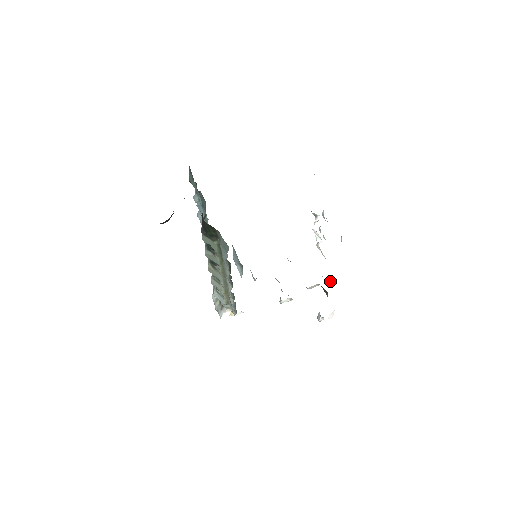
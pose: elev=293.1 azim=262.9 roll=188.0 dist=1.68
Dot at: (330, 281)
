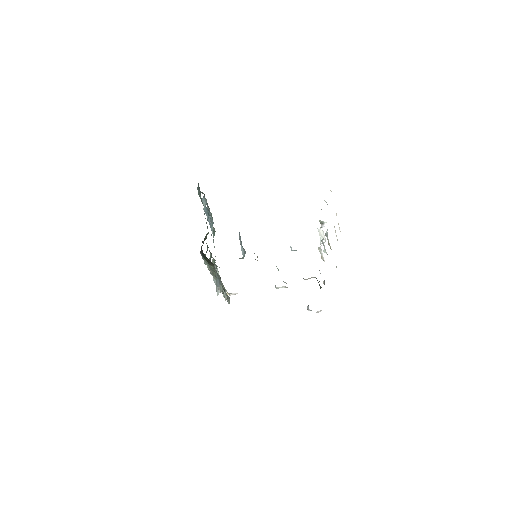
Dot at: (324, 282)
